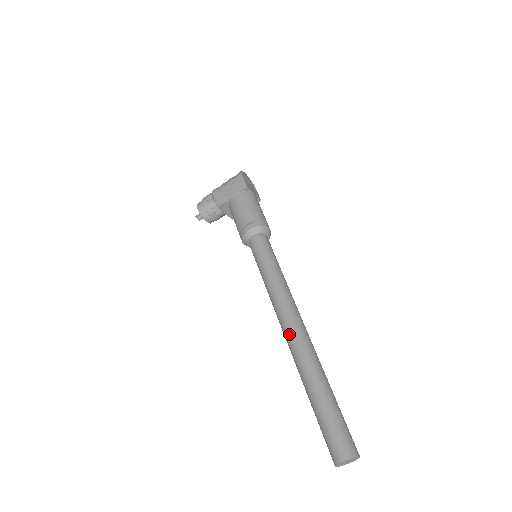
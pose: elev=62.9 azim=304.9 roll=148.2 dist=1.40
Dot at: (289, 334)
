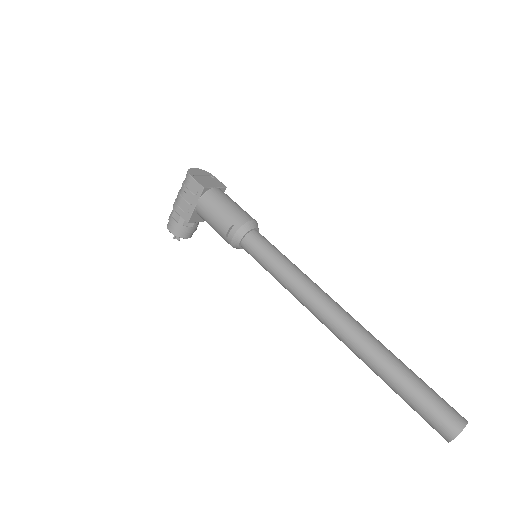
Dot at: (334, 330)
